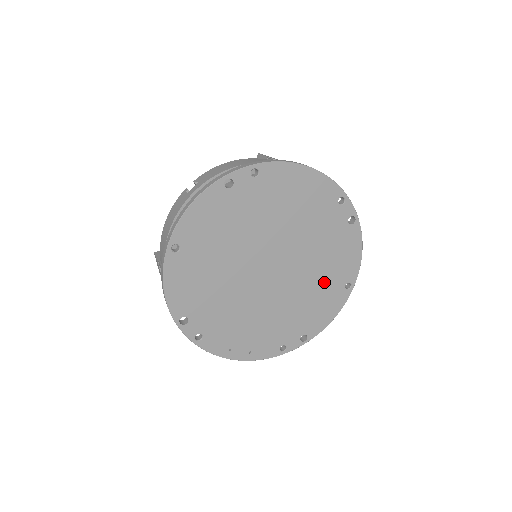
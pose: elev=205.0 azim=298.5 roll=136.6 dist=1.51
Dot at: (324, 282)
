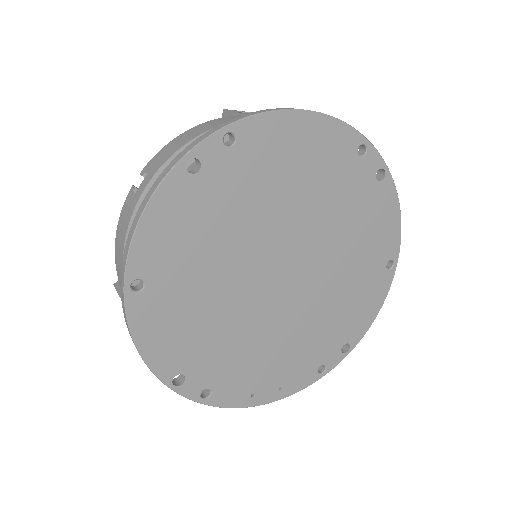
Dot at: (358, 269)
